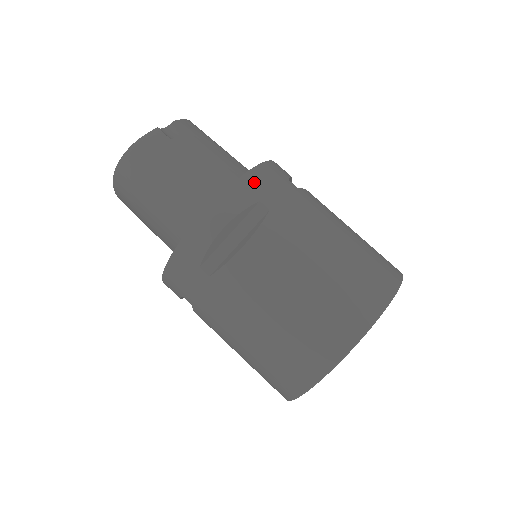
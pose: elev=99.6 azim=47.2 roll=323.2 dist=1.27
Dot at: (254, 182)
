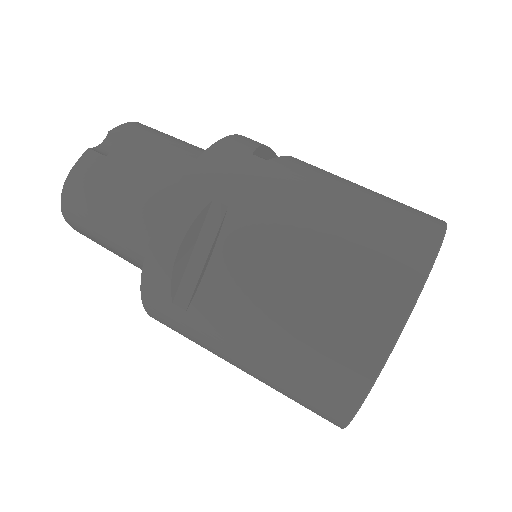
Dot at: (201, 177)
